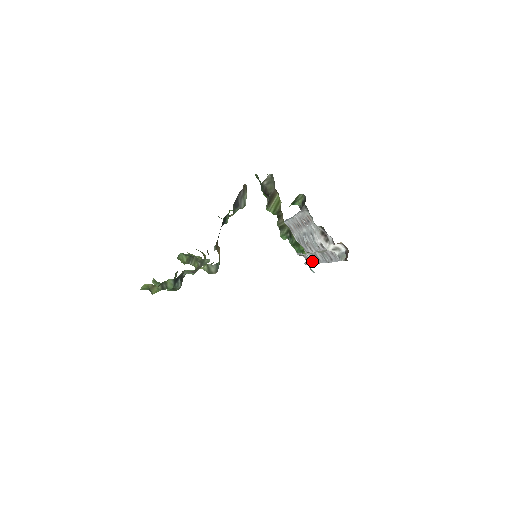
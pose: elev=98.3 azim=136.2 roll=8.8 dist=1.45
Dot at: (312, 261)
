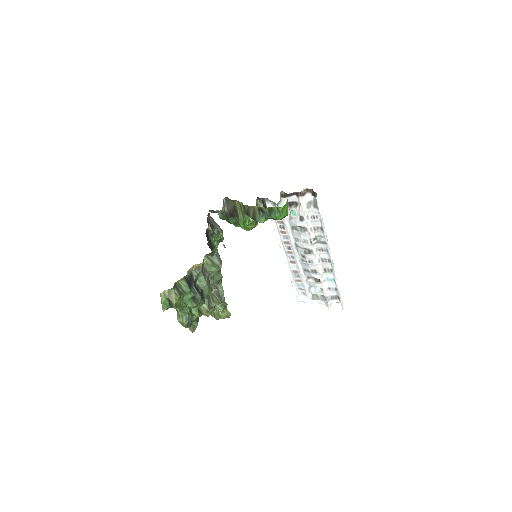
Dot at: (334, 283)
